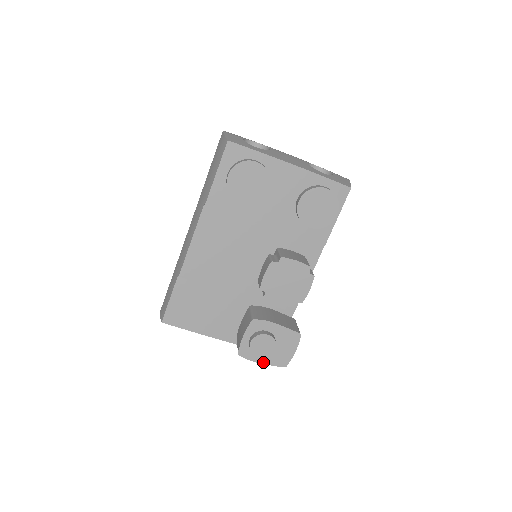
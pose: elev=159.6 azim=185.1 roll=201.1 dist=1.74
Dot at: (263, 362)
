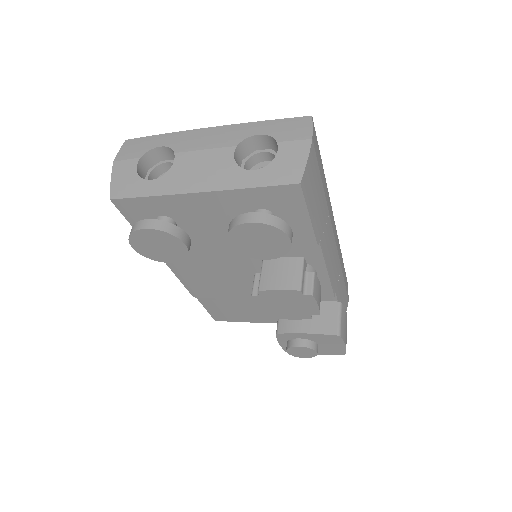
Dot at: (317, 354)
